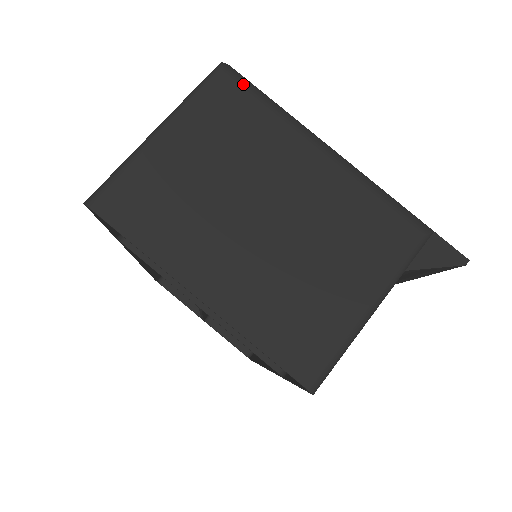
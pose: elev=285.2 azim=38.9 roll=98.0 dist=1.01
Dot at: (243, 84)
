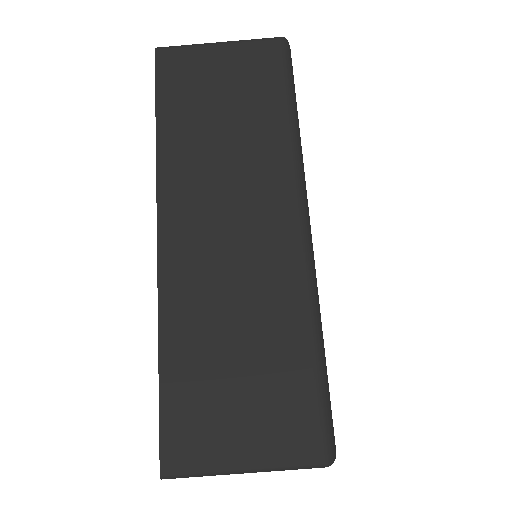
Dot at: occluded
